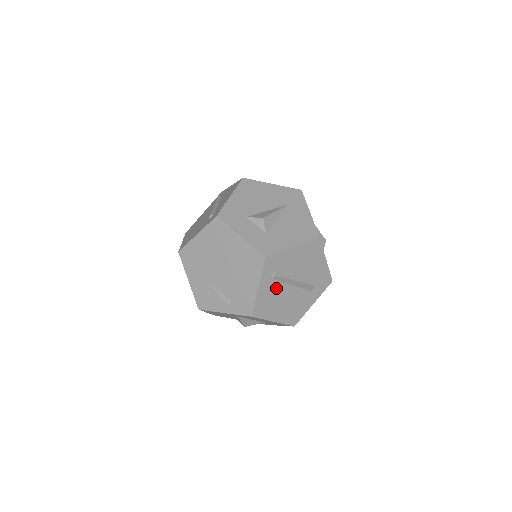
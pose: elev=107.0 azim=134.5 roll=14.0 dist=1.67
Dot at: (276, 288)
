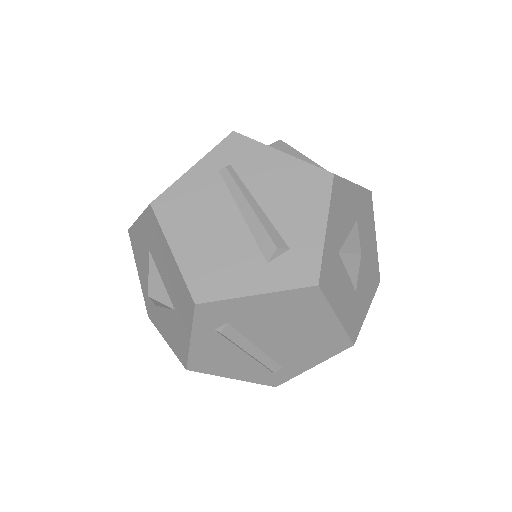
Dot at: (215, 194)
